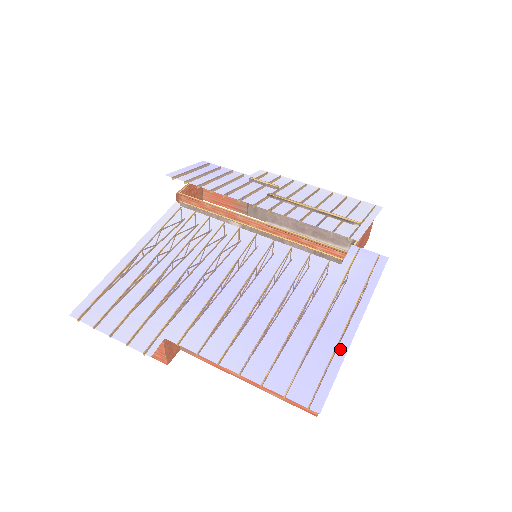
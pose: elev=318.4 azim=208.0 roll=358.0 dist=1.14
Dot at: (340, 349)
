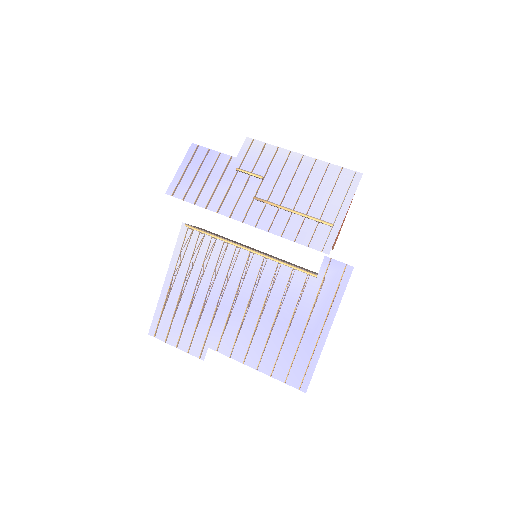
Dot at: (317, 350)
